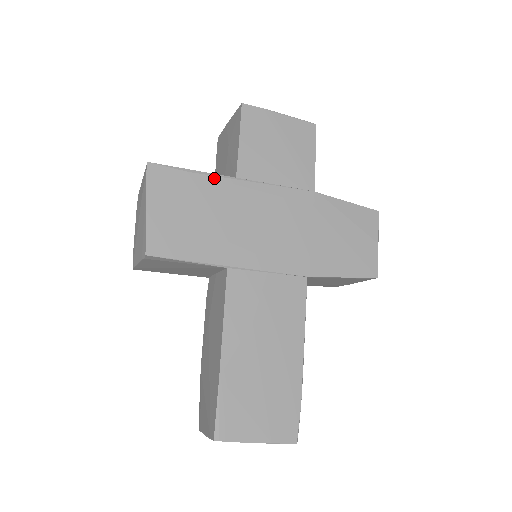
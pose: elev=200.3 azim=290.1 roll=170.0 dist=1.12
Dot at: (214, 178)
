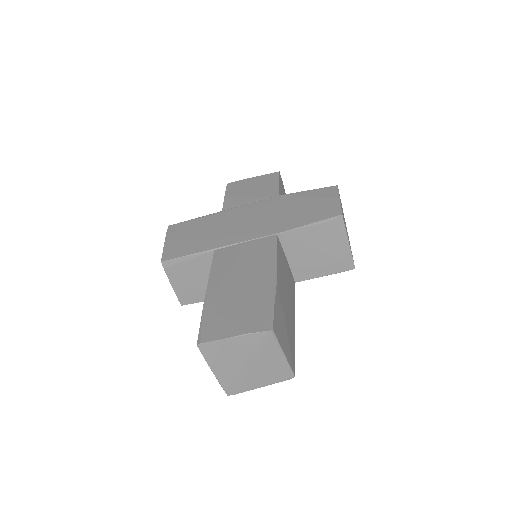
Dot at: (207, 216)
